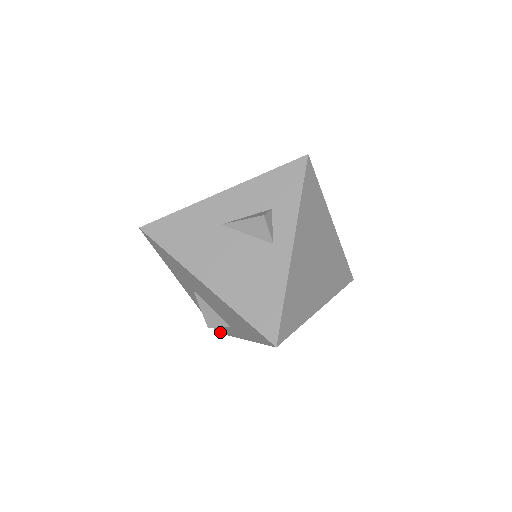
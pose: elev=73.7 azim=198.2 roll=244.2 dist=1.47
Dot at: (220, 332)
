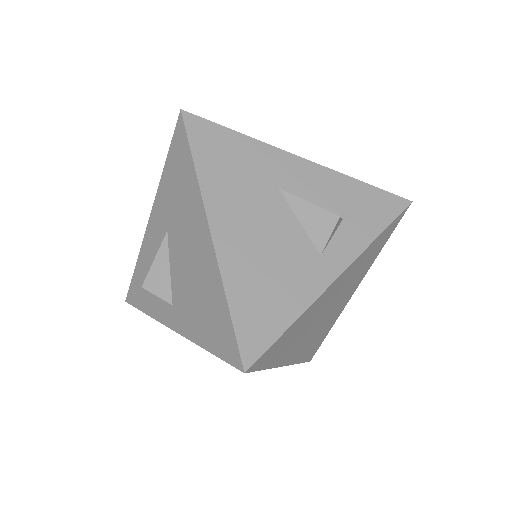
Dot at: (135, 304)
